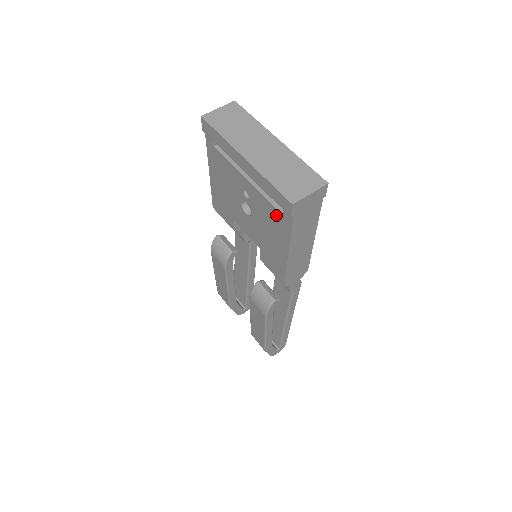
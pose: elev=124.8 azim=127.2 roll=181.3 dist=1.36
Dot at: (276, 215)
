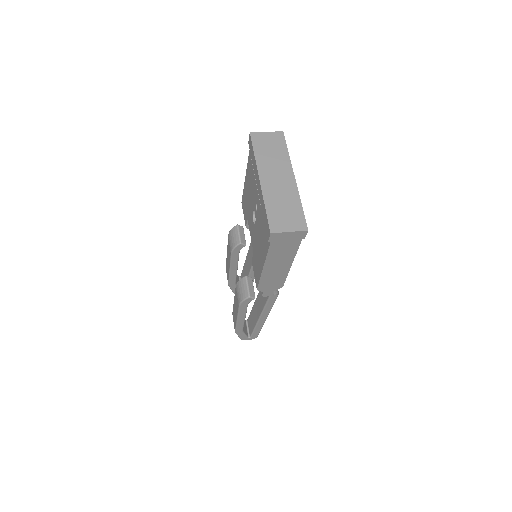
Dot at: (264, 234)
